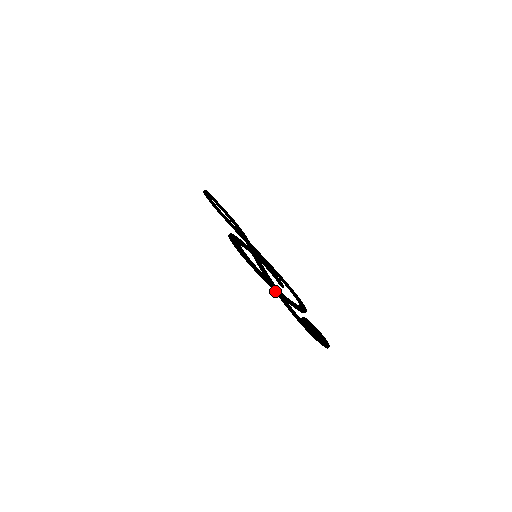
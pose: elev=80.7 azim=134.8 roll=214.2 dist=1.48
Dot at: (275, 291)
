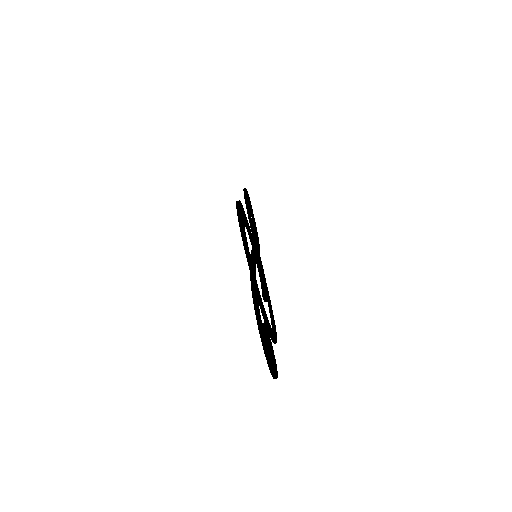
Dot at: (250, 272)
